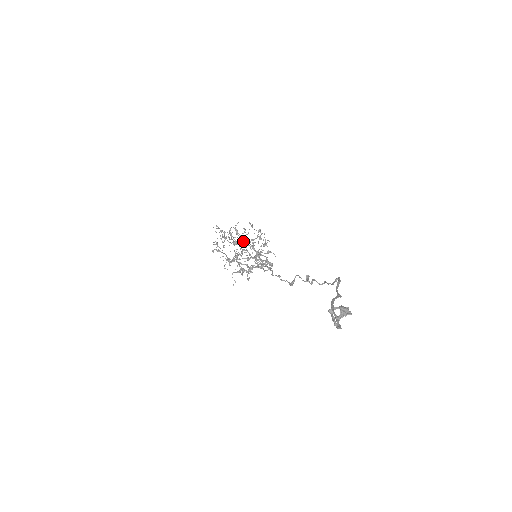
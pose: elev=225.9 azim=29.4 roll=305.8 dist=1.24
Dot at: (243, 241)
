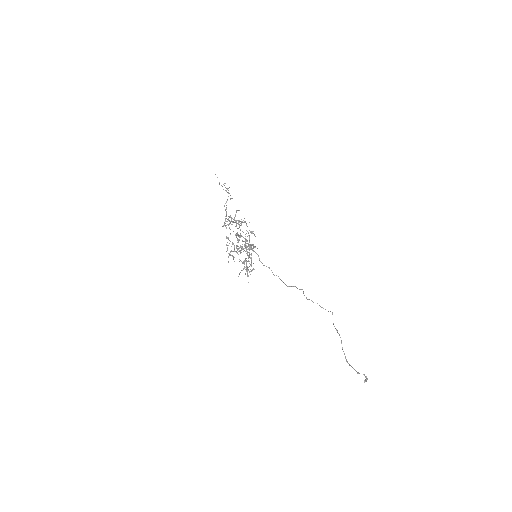
Dot at: occluded
